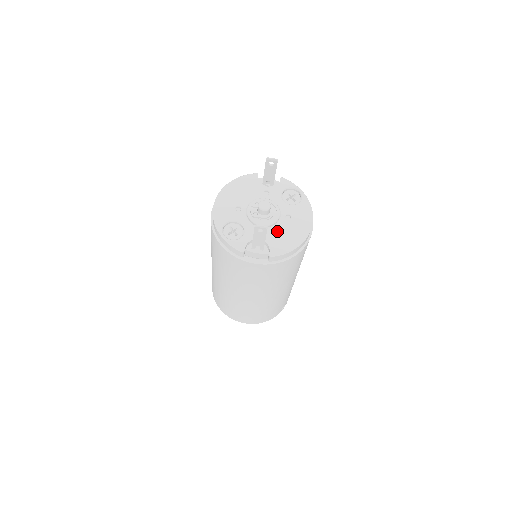
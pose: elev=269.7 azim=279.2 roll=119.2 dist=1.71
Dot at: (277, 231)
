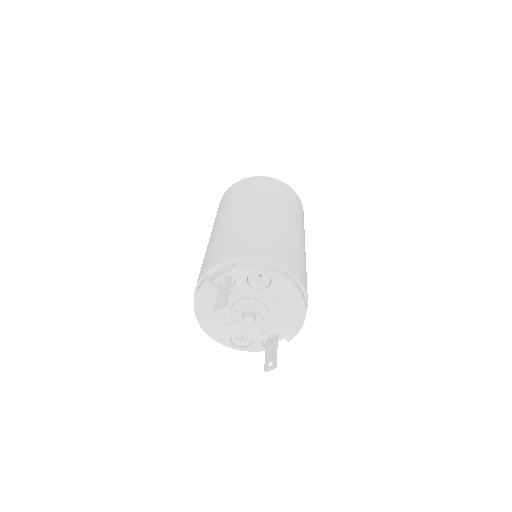
Dot at: (276, 320)
